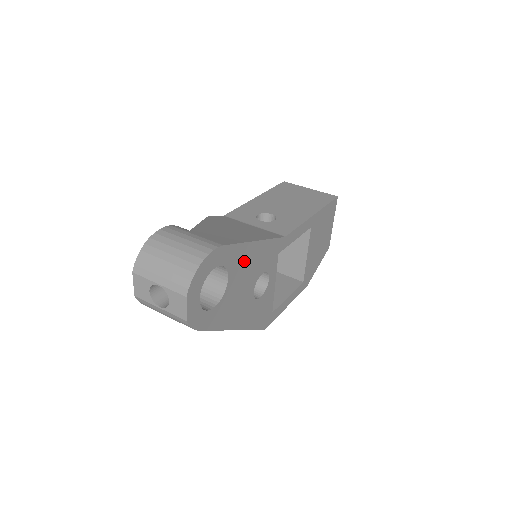
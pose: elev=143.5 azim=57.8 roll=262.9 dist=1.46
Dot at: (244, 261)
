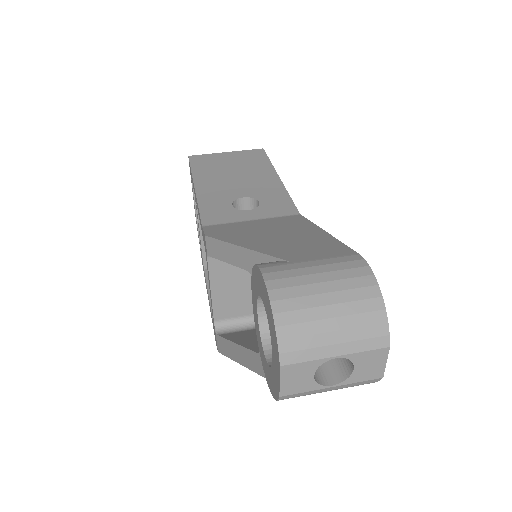
Dot at: occluded
